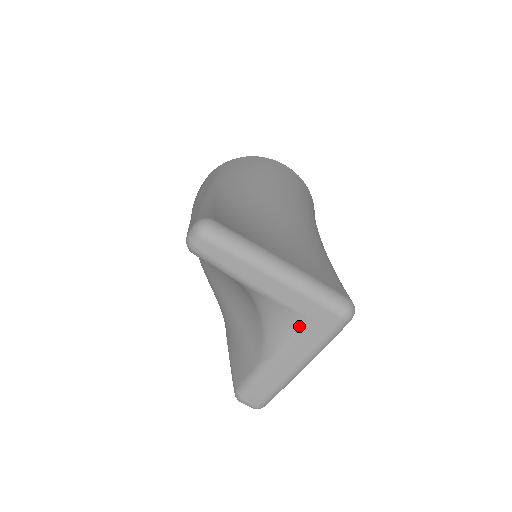
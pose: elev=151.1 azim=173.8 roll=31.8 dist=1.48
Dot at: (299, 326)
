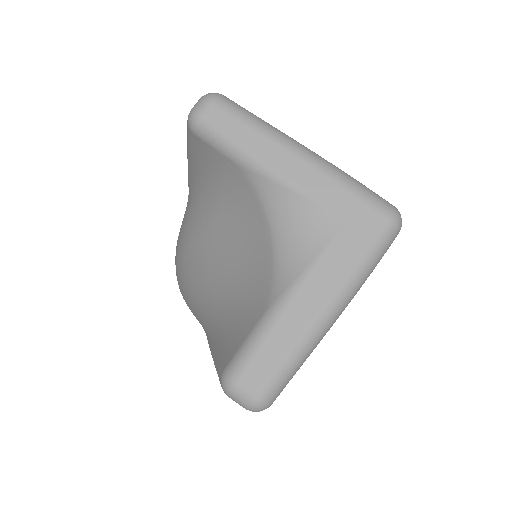
Dot at: (328, 233)
